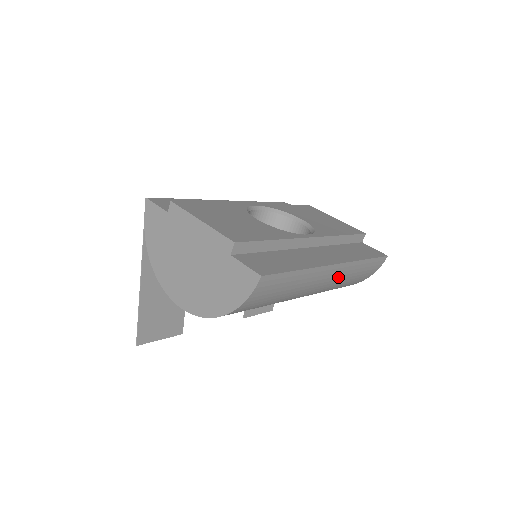
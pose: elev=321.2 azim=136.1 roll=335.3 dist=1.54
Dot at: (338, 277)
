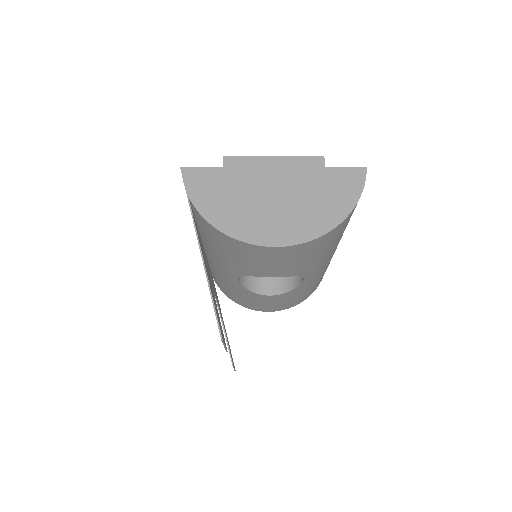
Dot at: occluded
